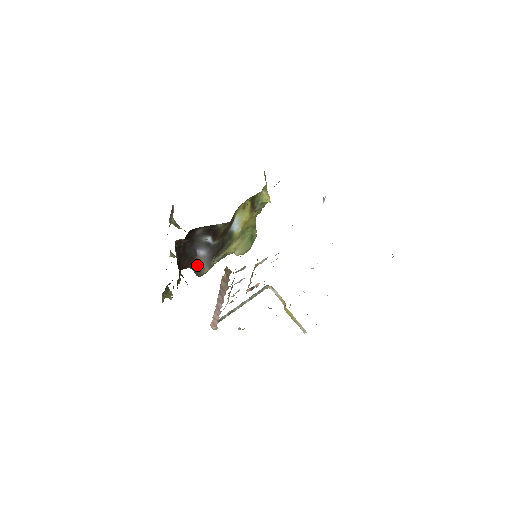
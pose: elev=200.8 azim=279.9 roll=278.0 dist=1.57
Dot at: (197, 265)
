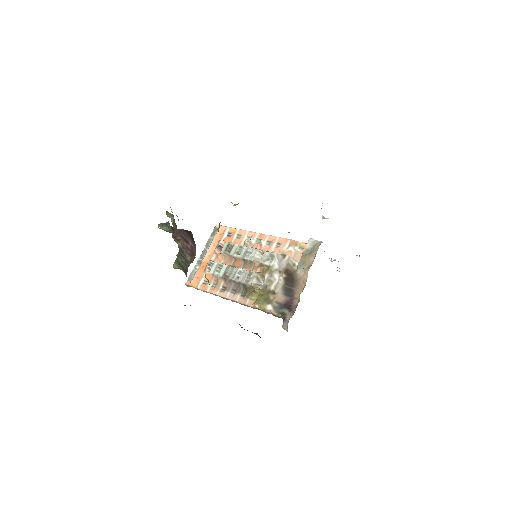
Dot at: occluded
